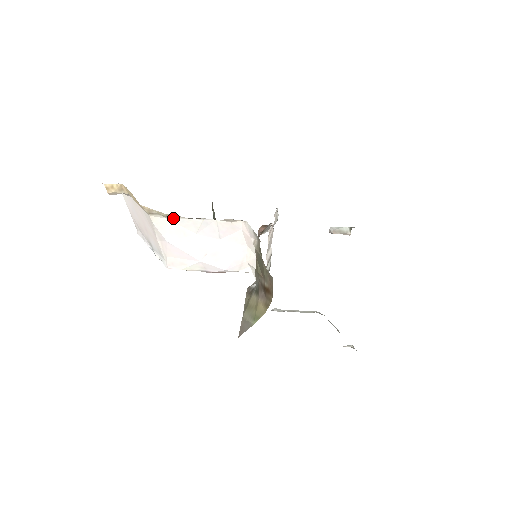
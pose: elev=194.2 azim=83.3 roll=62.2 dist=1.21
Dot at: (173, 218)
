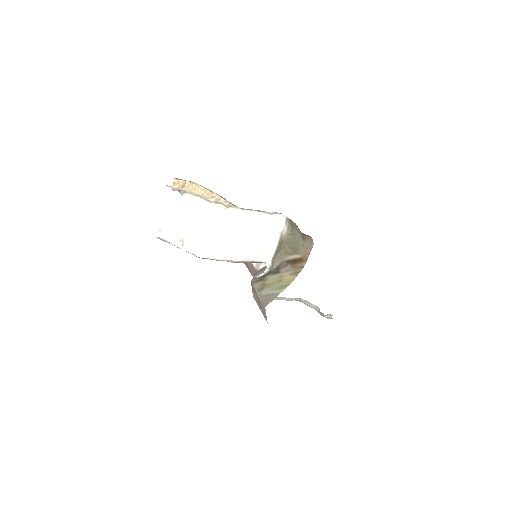
Dot at: (230, 209)
